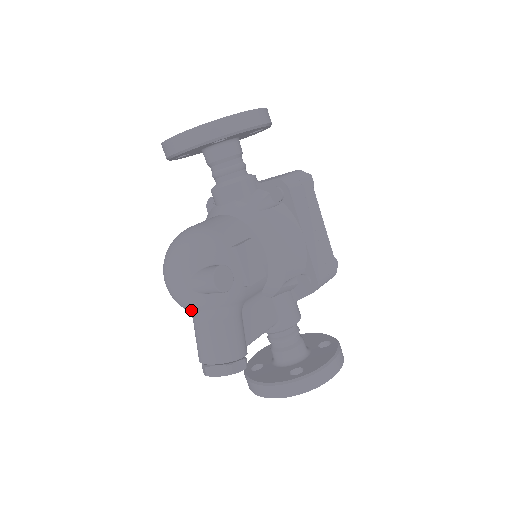
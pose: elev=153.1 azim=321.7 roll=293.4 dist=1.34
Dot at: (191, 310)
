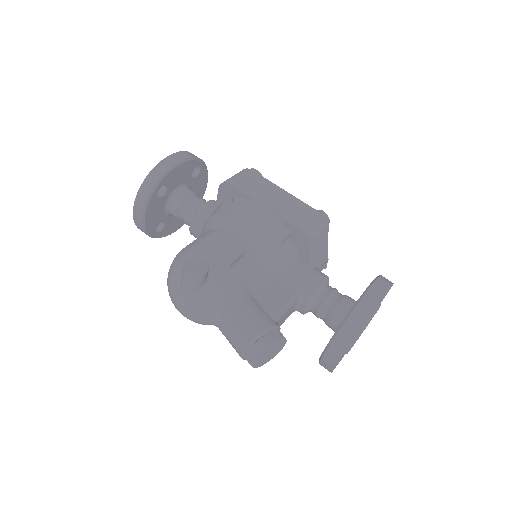
Dot at: (206, 318)
